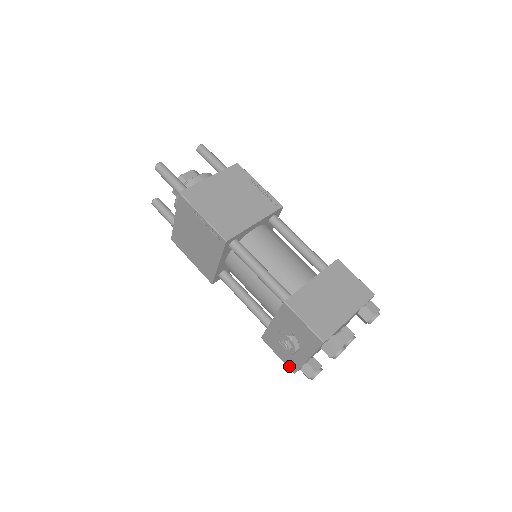
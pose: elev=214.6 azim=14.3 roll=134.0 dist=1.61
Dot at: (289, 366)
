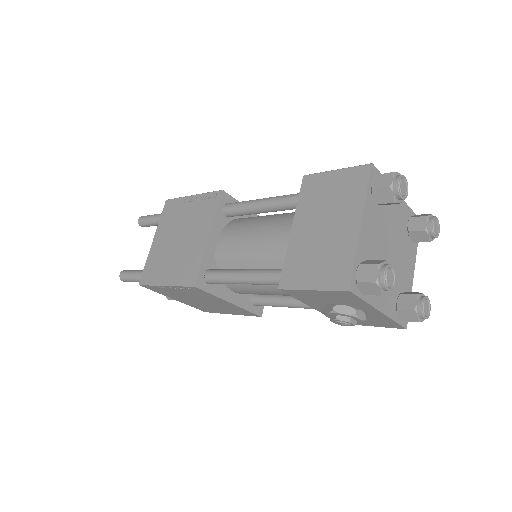
Dot at: (391, 327)
